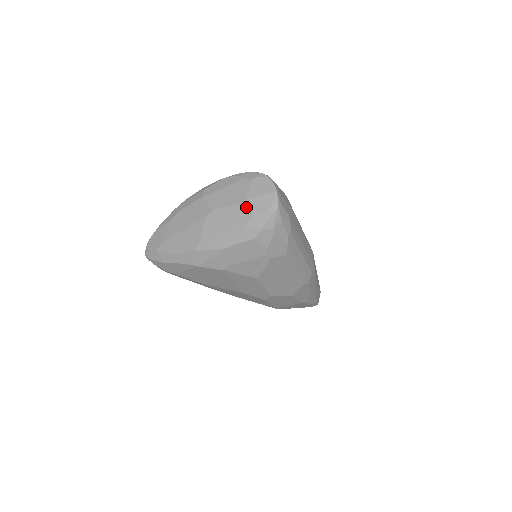
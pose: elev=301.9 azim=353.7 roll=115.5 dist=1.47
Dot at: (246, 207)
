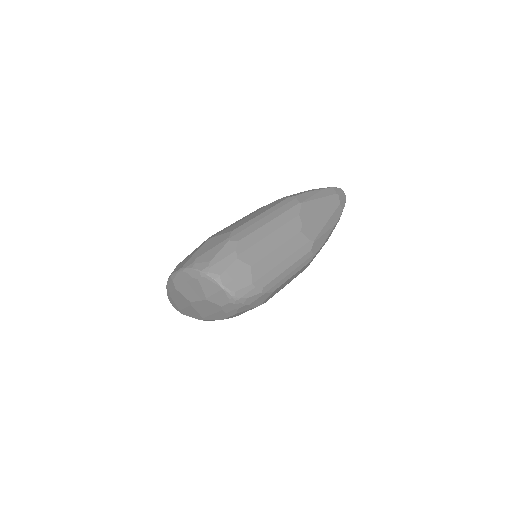
Dot at: (211, 302)
